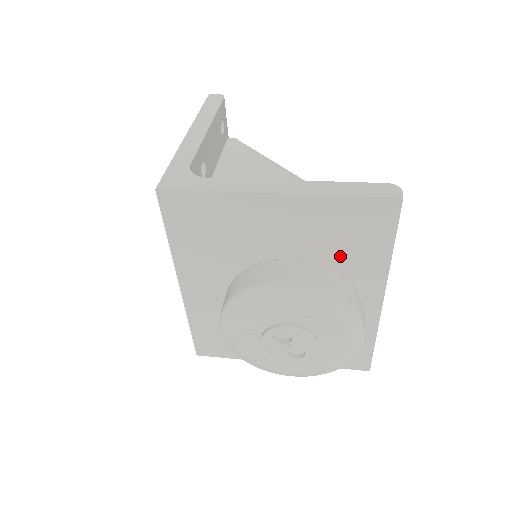
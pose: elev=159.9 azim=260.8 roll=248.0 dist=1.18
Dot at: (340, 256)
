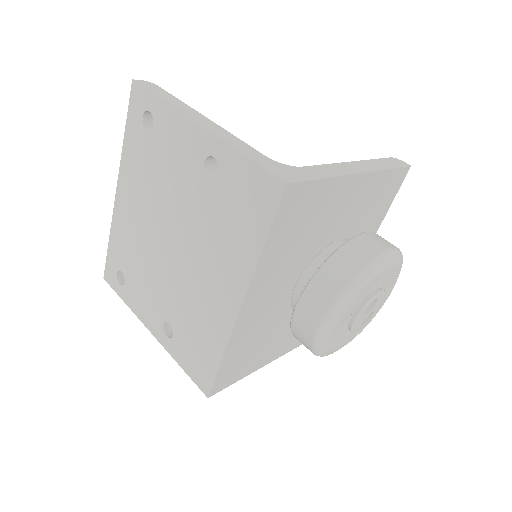
Dot at: (363, 225)
